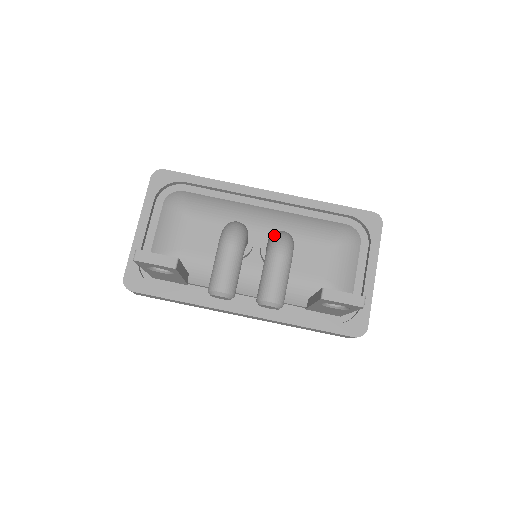
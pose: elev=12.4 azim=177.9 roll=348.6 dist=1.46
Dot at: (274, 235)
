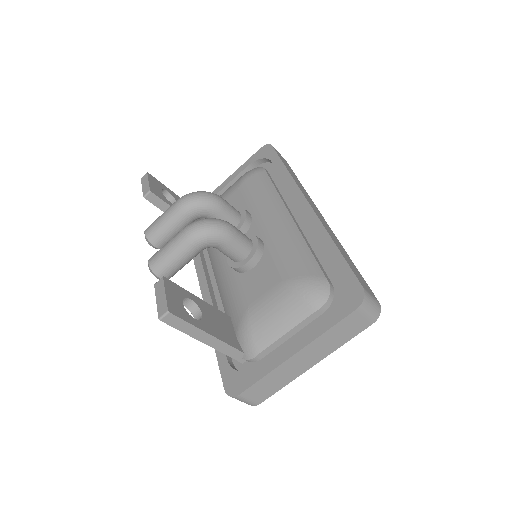
Dot at: (209, 218)
